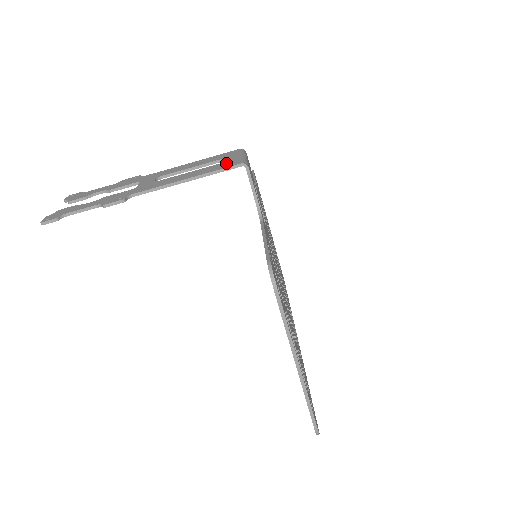
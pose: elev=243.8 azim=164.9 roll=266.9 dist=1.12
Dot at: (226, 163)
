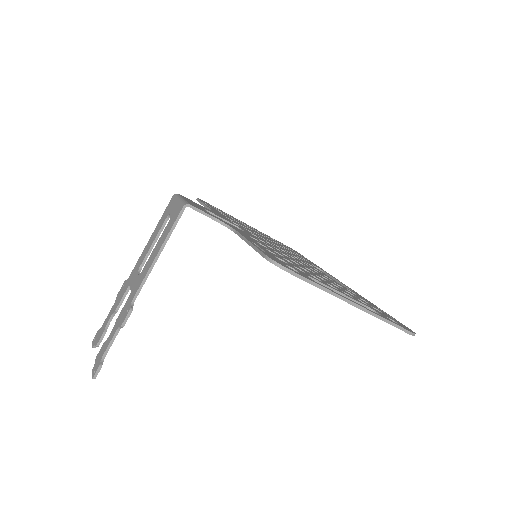
Dot at: (173, 216)
